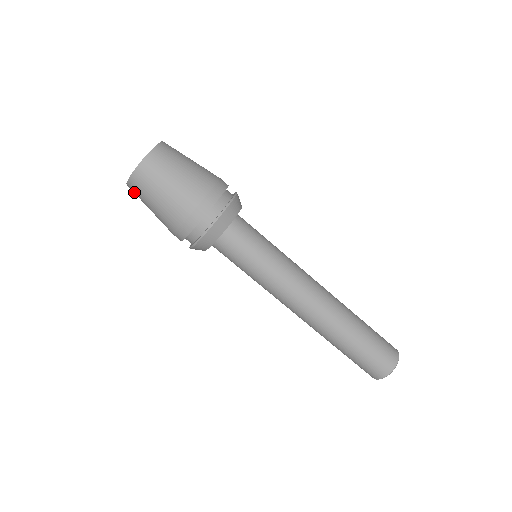
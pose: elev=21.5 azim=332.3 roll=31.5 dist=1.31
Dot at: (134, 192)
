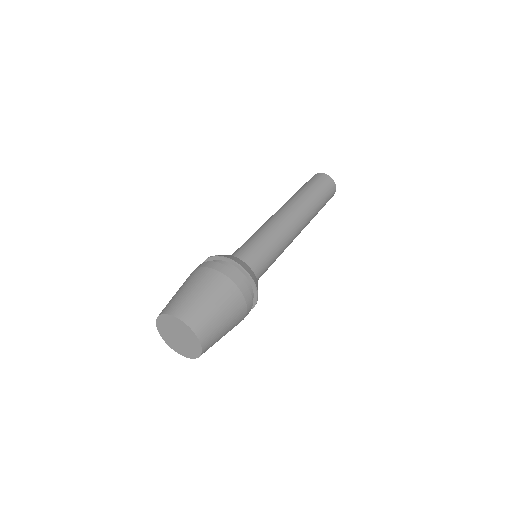
Dot at: occluded
